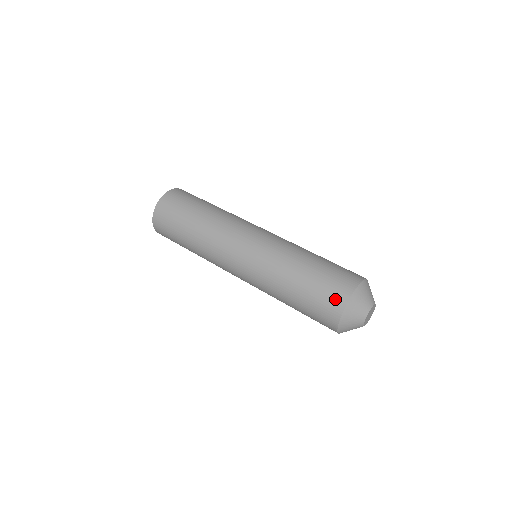
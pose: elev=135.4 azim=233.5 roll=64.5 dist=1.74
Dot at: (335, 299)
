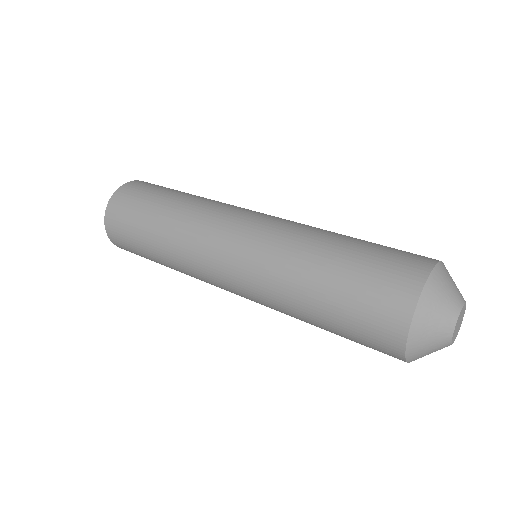
Dot at: (406, 269)
